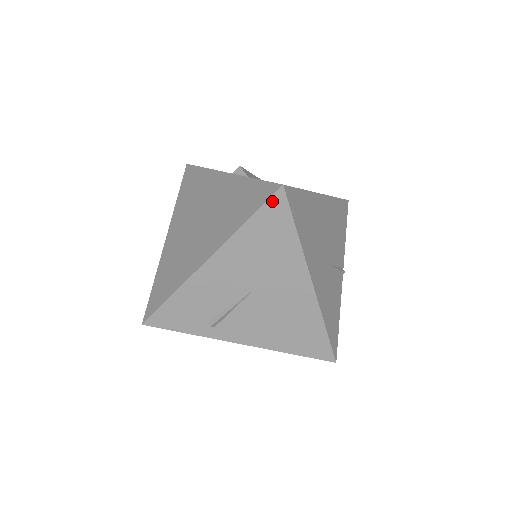
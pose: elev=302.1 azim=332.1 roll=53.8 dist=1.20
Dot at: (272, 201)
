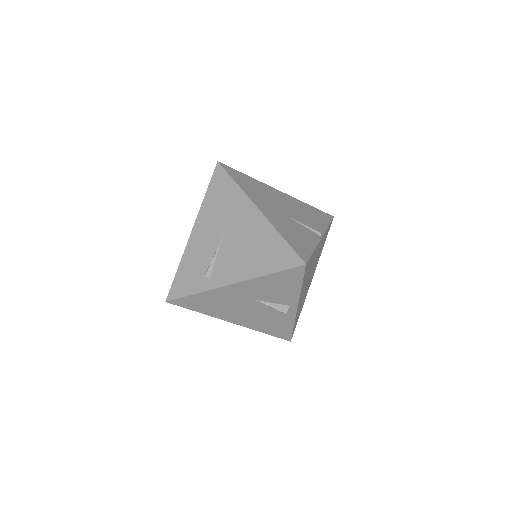
Dot at: (215, 173)
